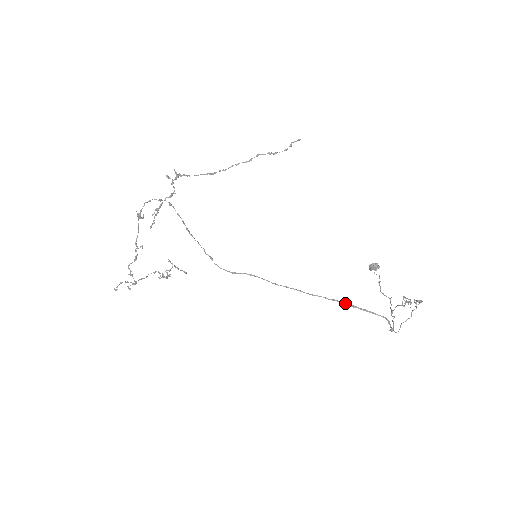
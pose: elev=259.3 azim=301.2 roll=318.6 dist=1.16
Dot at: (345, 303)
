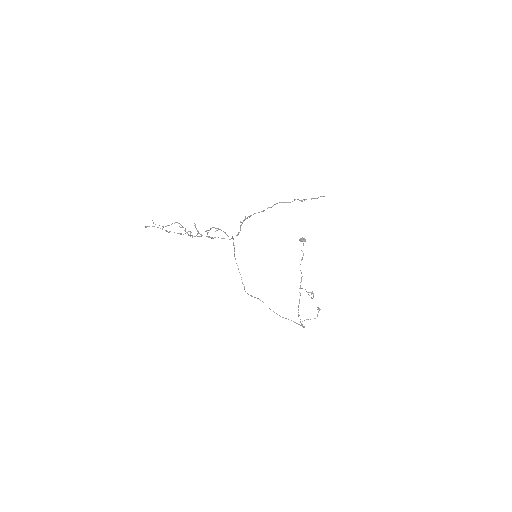
Dot at: (294, 322)
